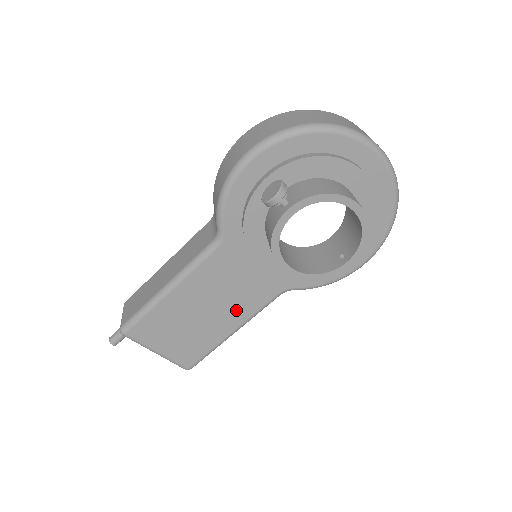
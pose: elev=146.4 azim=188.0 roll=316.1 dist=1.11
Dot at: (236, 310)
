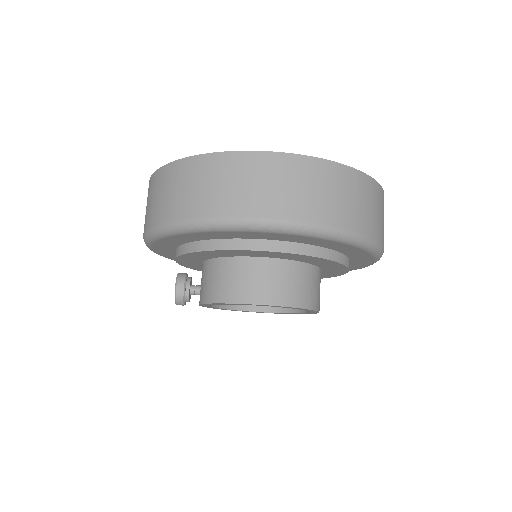
Dot at: occluded
